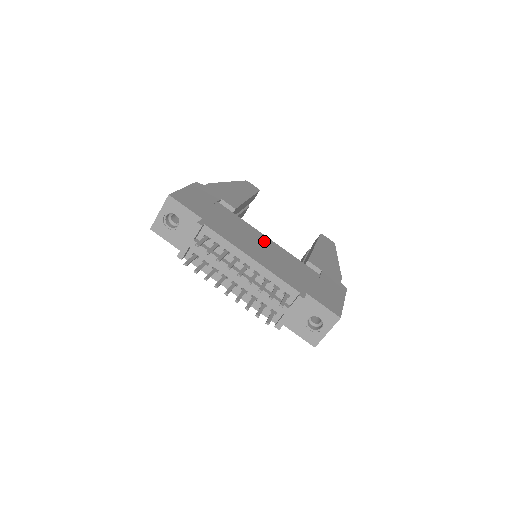
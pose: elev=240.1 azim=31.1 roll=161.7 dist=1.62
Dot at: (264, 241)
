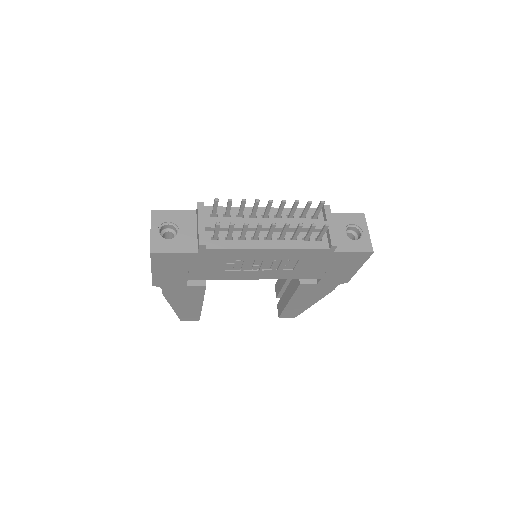
Dot at: occluded
